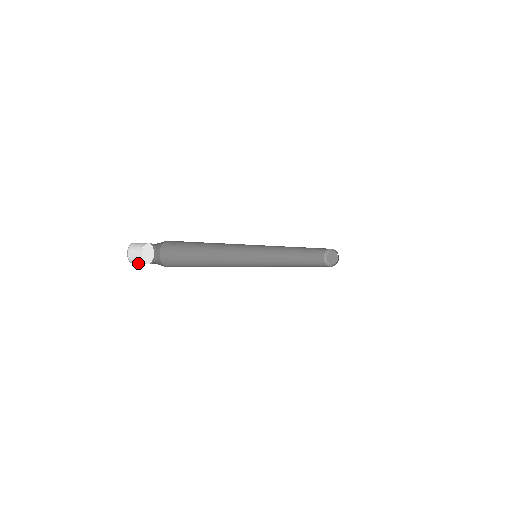
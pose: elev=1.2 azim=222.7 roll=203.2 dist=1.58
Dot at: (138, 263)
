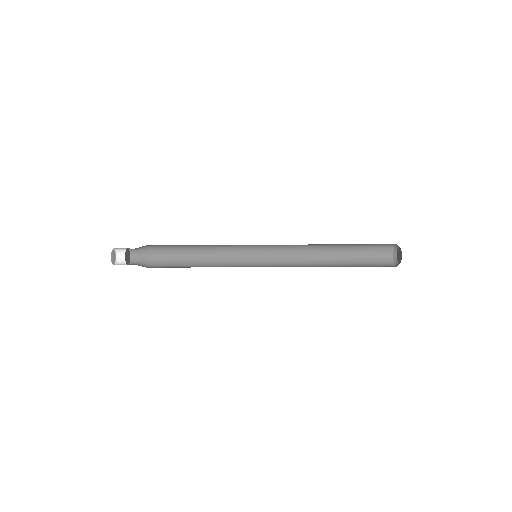
Dot at: occluded
